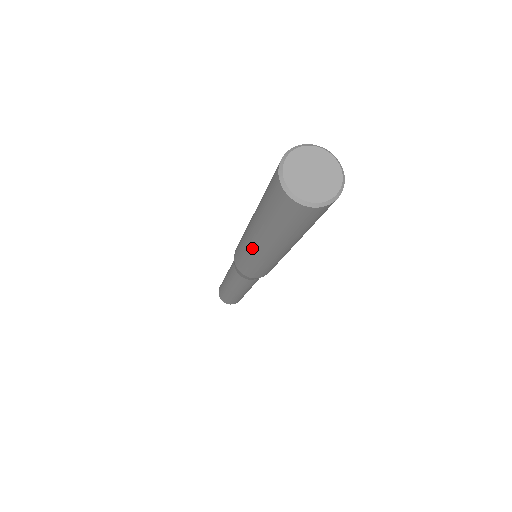
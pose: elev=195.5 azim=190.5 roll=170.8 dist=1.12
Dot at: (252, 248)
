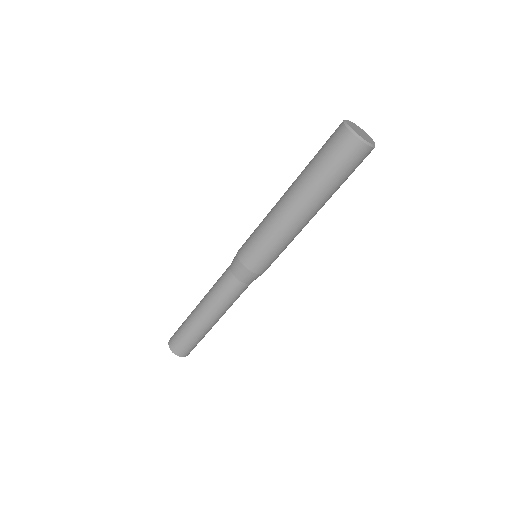
Dot at: (285, 220)
